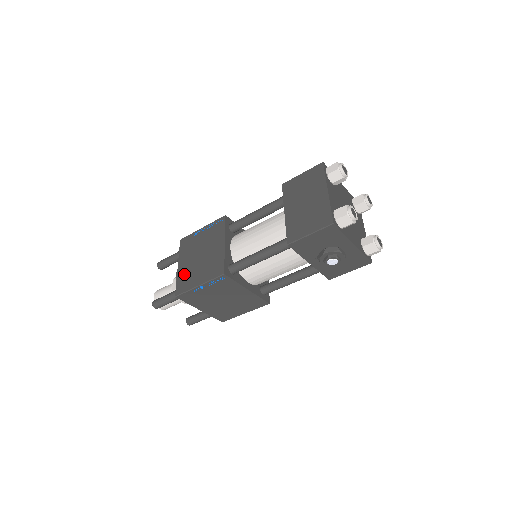
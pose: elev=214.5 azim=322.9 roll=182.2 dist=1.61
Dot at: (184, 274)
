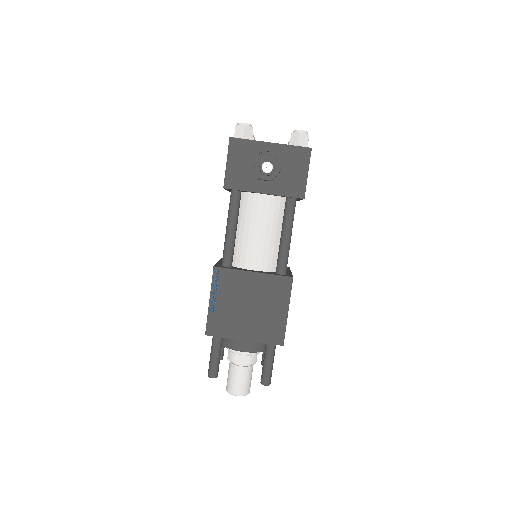
Dot at: occluded
